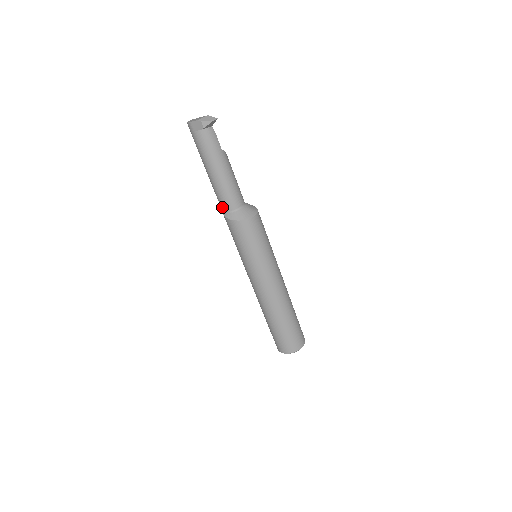
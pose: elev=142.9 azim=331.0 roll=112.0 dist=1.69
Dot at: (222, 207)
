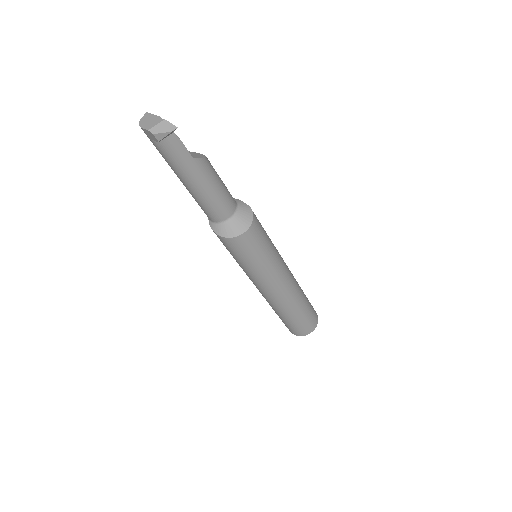
Dot at: (206, 214)
